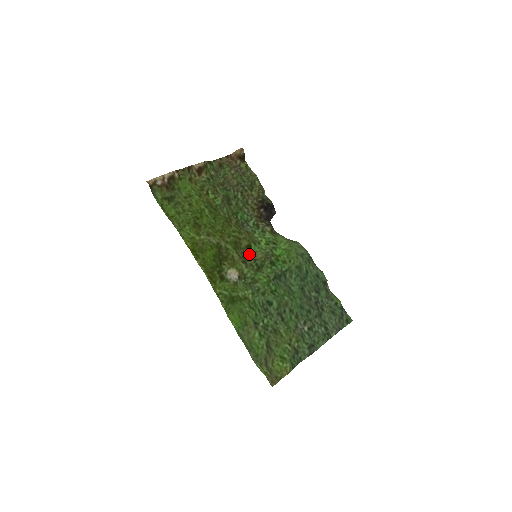
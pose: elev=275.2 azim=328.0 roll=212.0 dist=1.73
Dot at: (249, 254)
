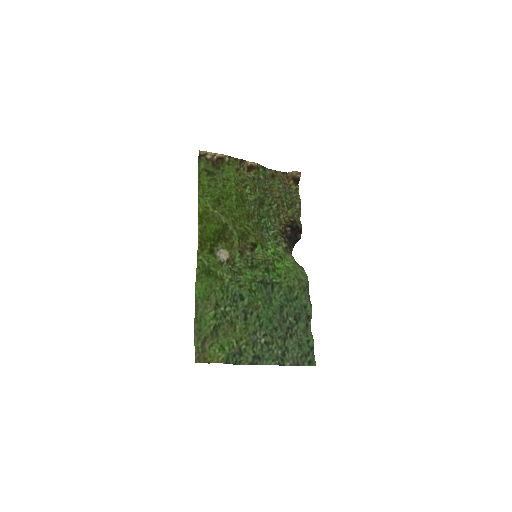
Dot at: (251, 251)
